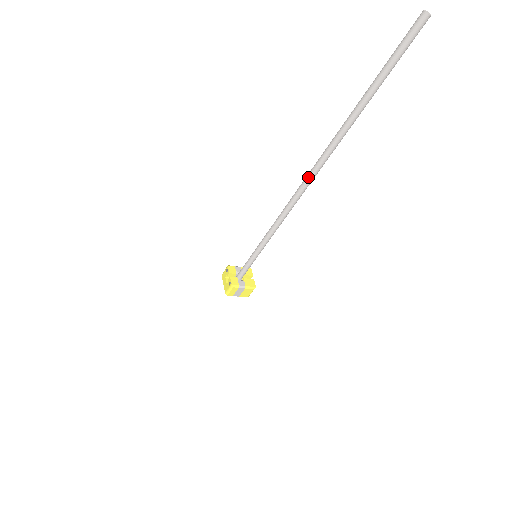
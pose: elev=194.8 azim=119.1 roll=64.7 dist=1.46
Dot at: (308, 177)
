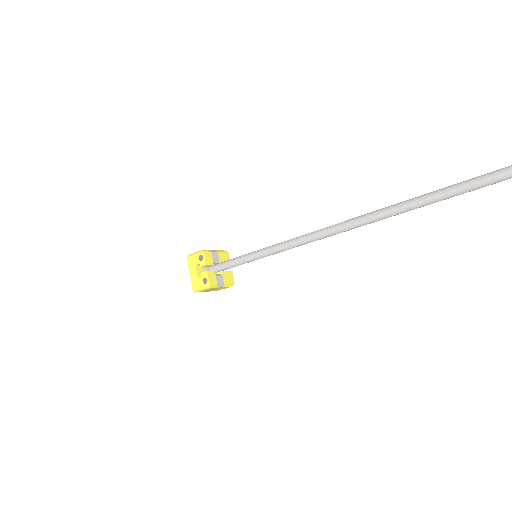
Dot at: (406, 207)
